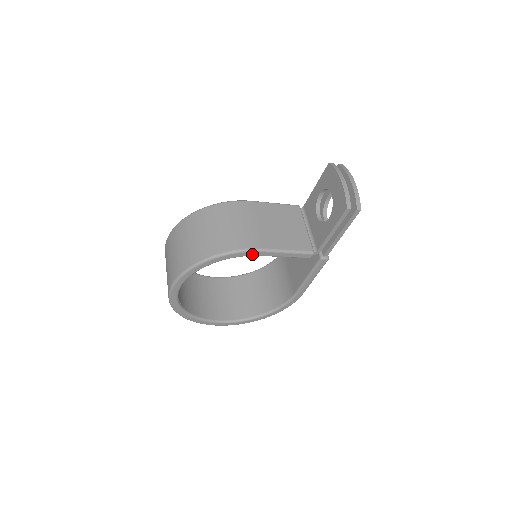
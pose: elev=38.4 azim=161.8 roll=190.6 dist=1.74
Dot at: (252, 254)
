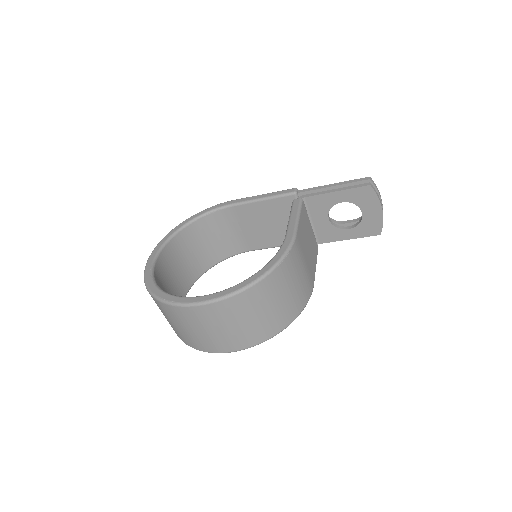
Dot at: occluded
